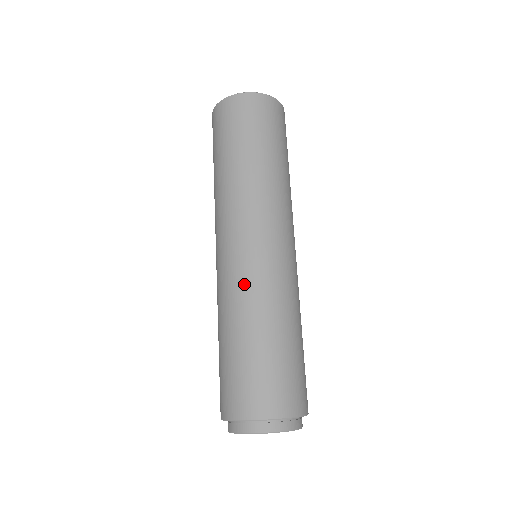
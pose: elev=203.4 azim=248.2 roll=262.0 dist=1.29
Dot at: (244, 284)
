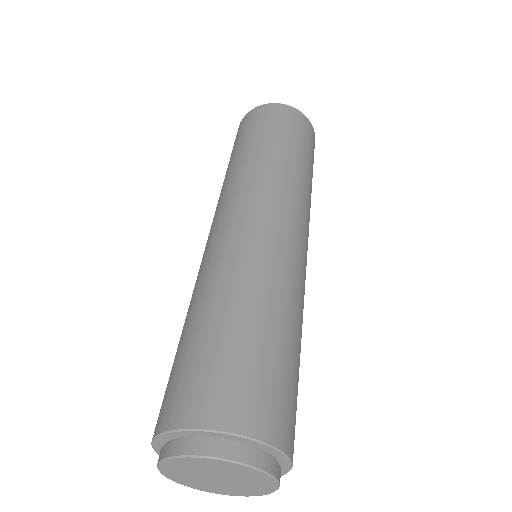
Dot at: (200, 272)
